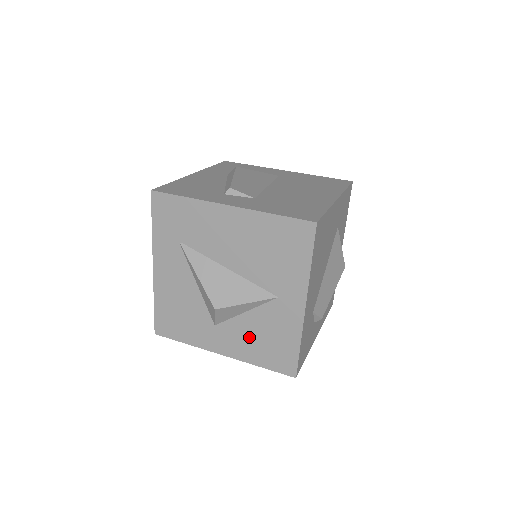
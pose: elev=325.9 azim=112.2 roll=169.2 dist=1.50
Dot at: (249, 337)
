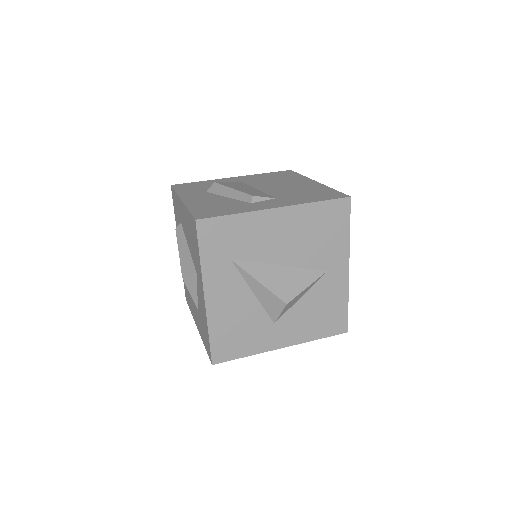
Dot at: (306, 318)
